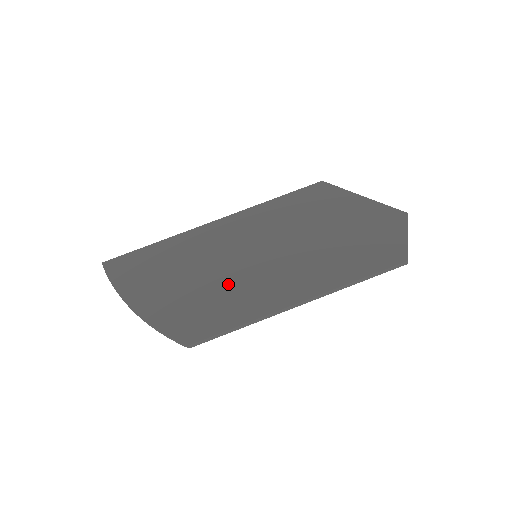
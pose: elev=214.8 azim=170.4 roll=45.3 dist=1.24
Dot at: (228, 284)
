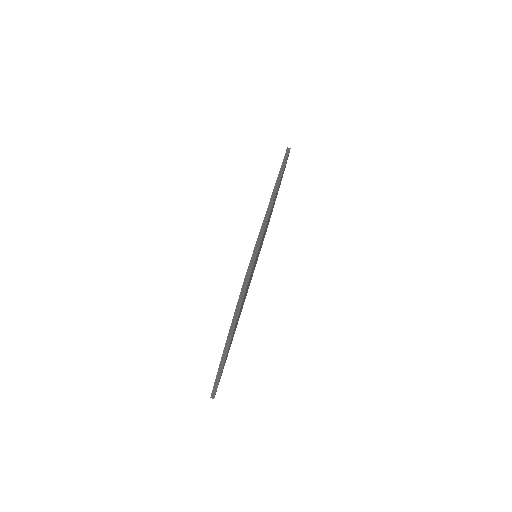
Dot at: occluded
